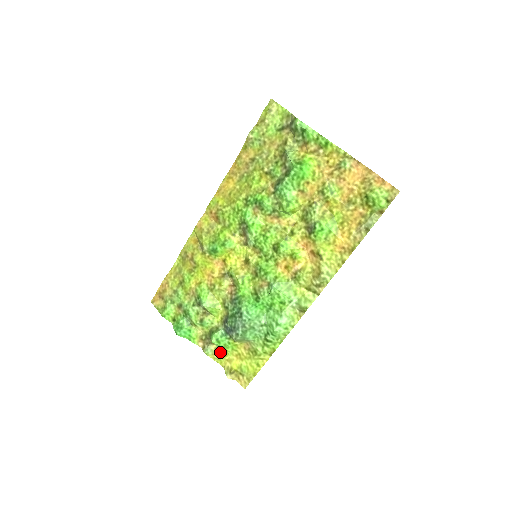
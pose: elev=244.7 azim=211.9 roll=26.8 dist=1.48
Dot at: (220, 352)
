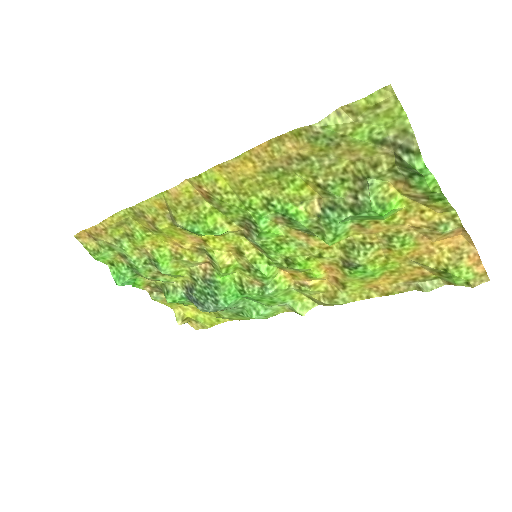
Dot at: occluded
